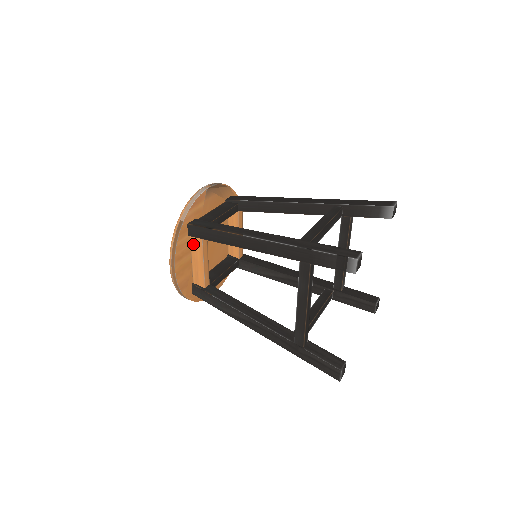
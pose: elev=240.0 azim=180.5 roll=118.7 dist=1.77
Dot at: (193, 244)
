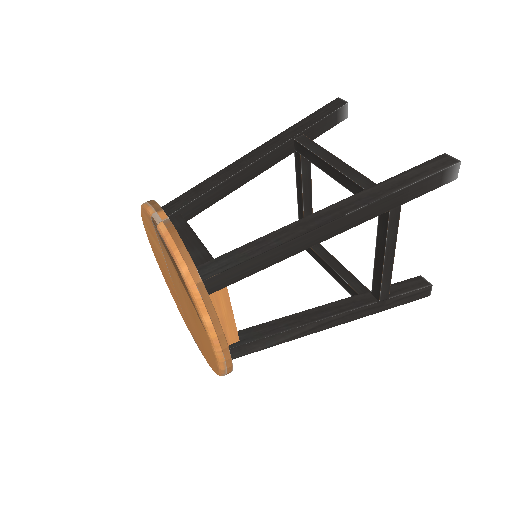
Dot at: (212, 302)
